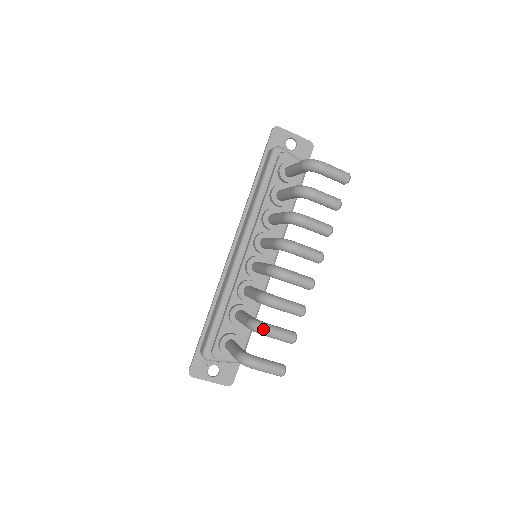
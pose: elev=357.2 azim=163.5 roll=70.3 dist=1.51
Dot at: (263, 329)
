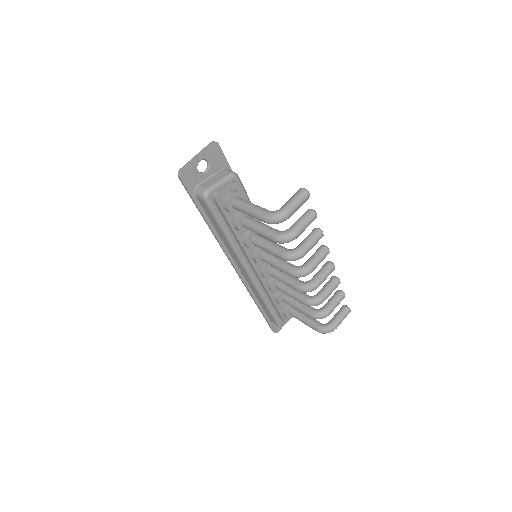
Dot at: (326, 316)
